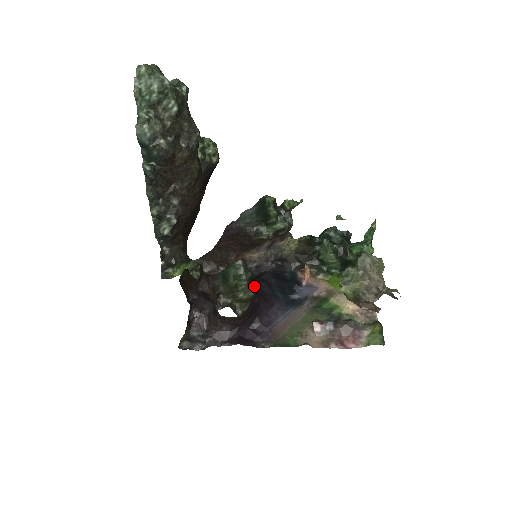
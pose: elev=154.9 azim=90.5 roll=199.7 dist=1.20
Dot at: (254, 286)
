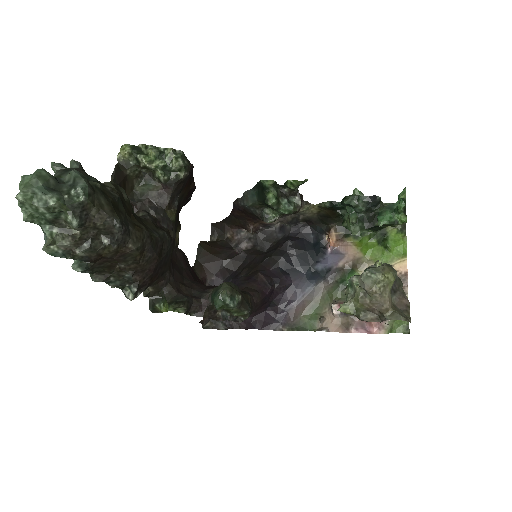
Dot at: (271, 264)
